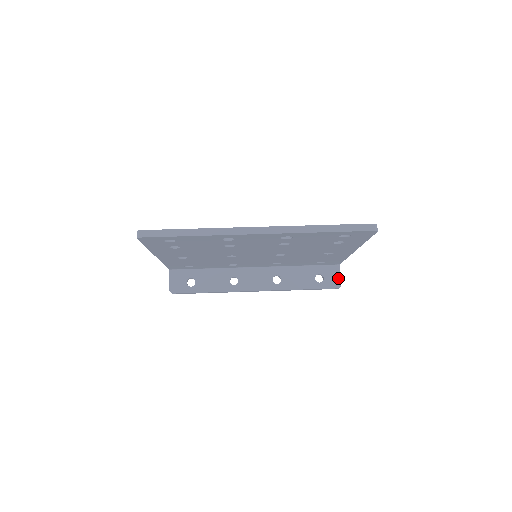
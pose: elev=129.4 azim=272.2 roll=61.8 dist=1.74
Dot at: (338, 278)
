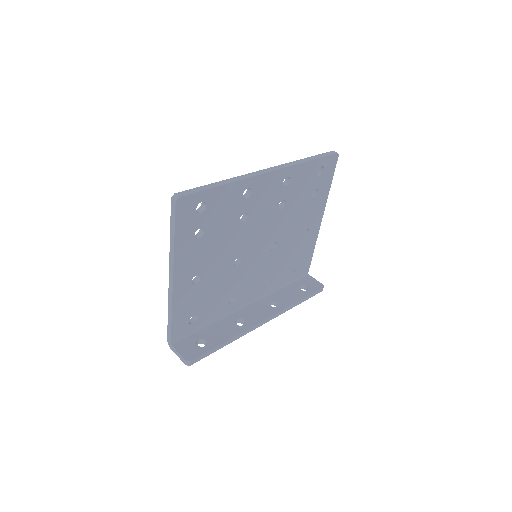
Dot at: (316, 282)
